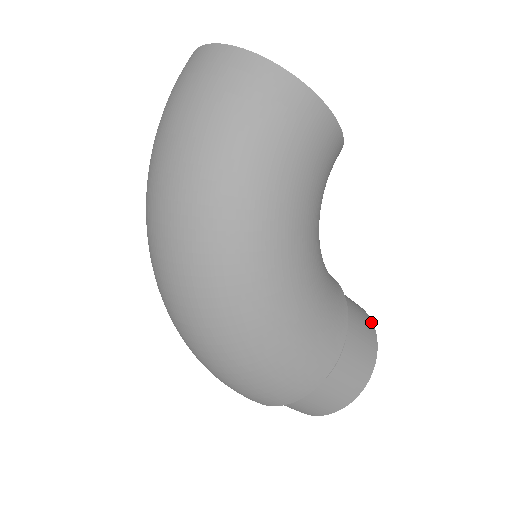
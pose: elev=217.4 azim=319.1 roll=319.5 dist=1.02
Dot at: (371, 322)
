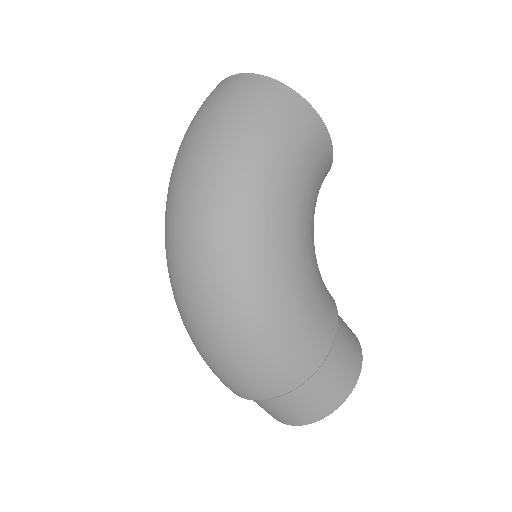
Dot at: (355, 335)
